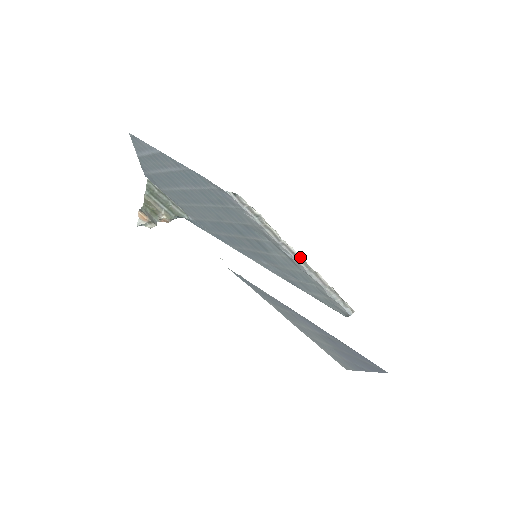
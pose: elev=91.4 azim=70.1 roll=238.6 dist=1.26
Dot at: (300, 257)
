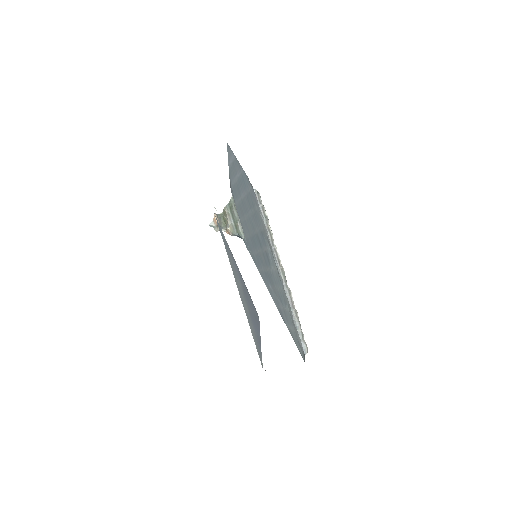
Dot at: (283, 268)
